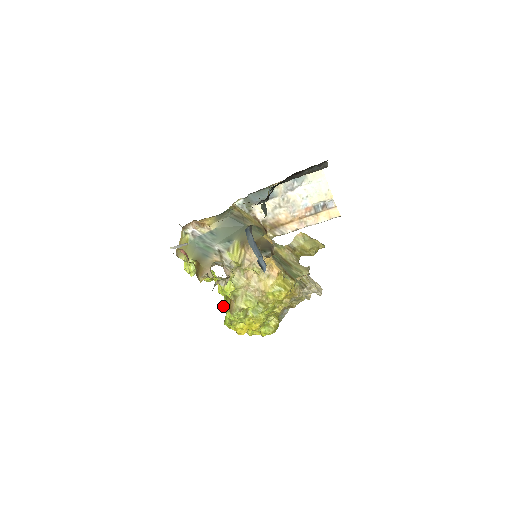
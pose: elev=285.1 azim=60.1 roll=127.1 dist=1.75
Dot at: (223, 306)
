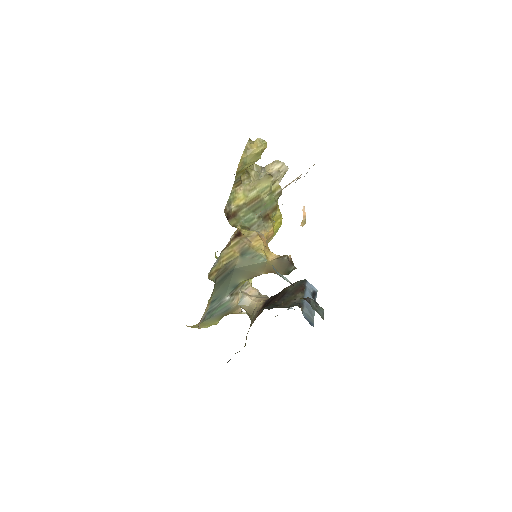
Dot at: occluded
